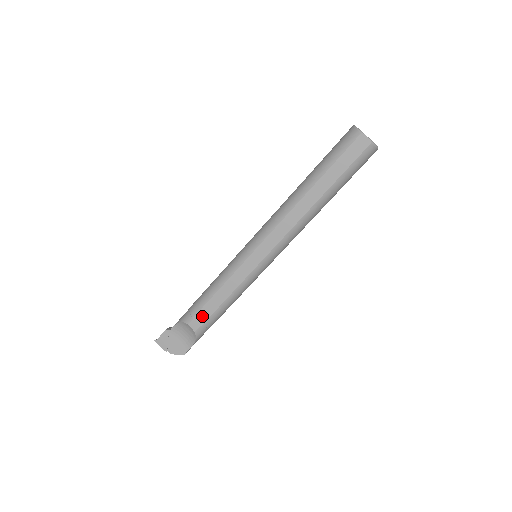
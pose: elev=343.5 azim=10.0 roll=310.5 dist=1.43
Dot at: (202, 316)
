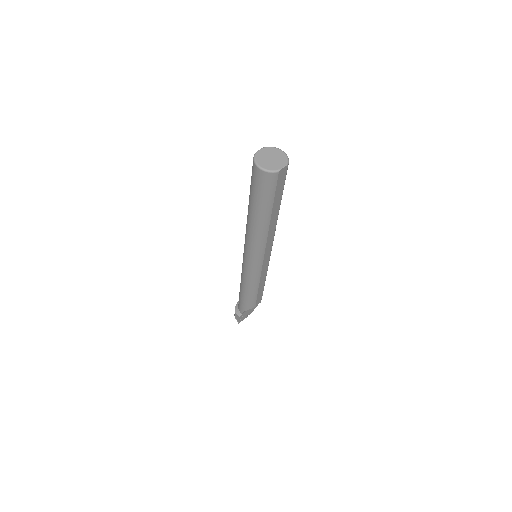
Dot at: (259, 298)
